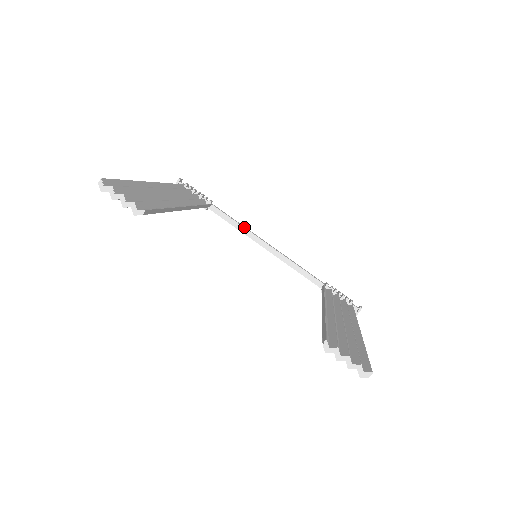
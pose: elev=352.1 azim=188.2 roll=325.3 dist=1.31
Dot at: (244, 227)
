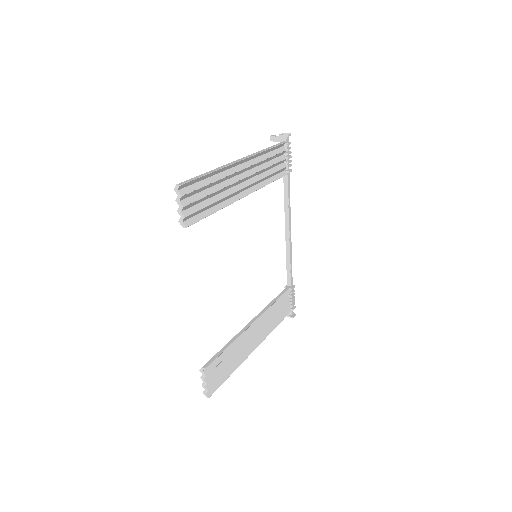
Dot at: (289, 209)
